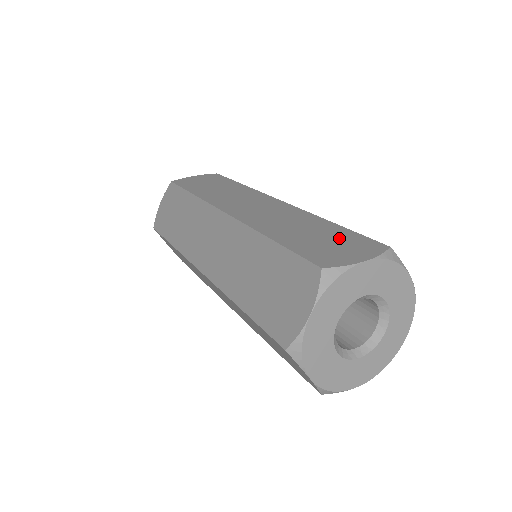
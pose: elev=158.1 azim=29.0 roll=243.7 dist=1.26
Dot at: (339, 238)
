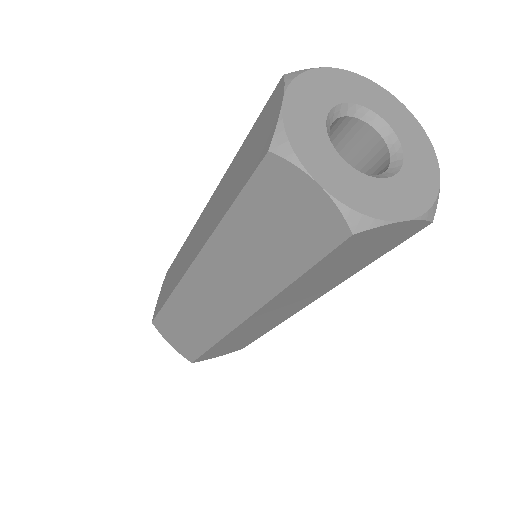
Dot at: occluded
